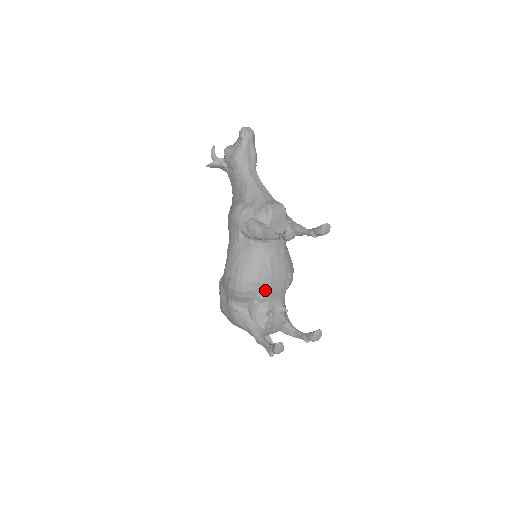
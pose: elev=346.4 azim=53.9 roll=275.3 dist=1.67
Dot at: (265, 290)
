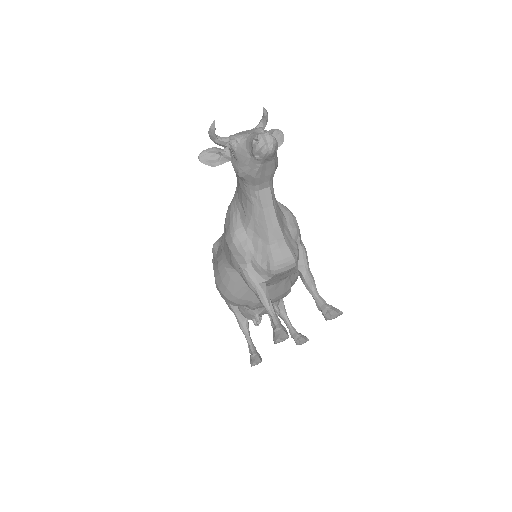
Dot at: occluded
